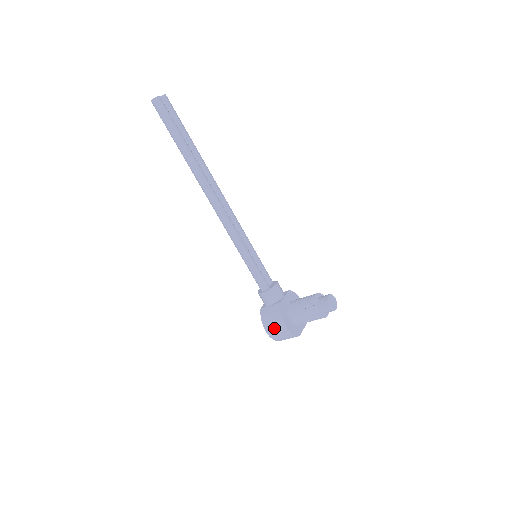
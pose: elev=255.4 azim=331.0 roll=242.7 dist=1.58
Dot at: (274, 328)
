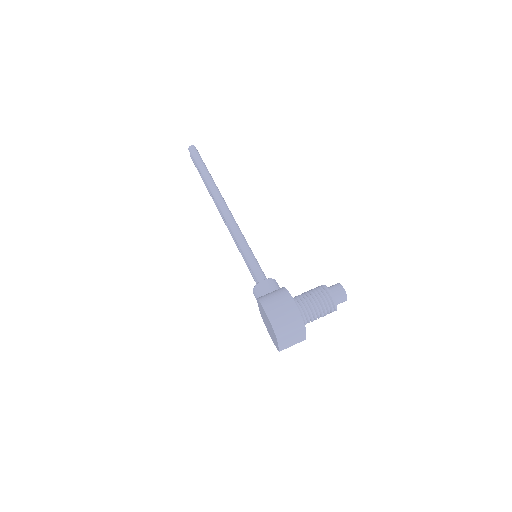
Dot at: (277, 304)
